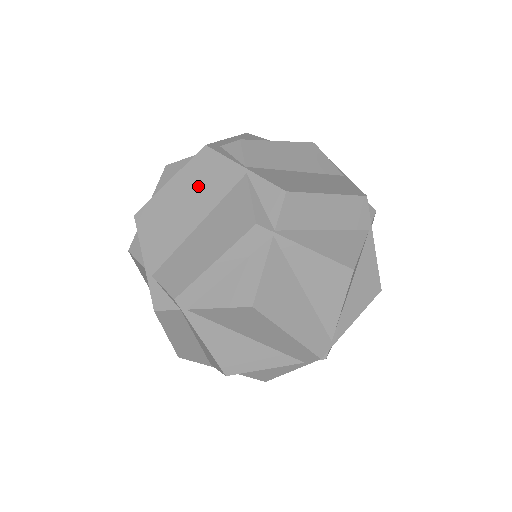
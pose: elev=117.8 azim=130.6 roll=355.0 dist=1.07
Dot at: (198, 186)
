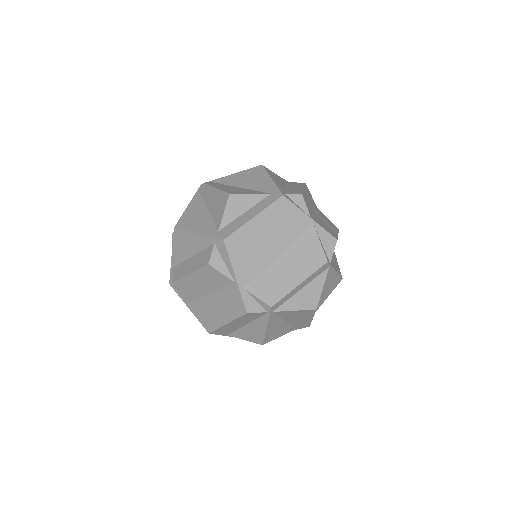
Dot at: (279, 226)
